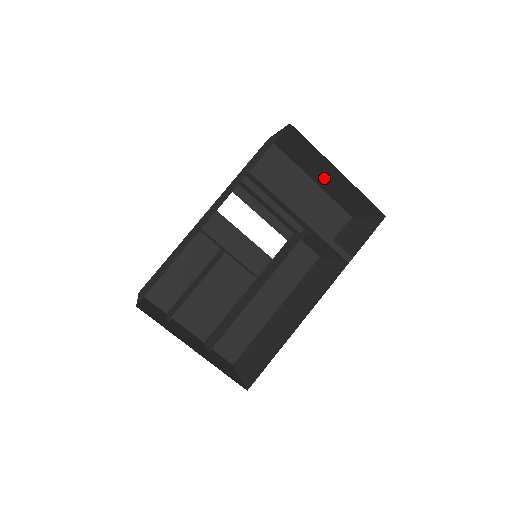
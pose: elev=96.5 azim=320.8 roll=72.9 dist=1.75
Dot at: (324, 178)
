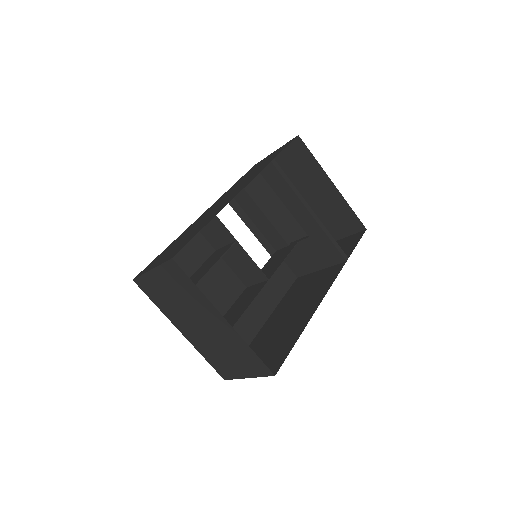
Dot at: (307, 200)
